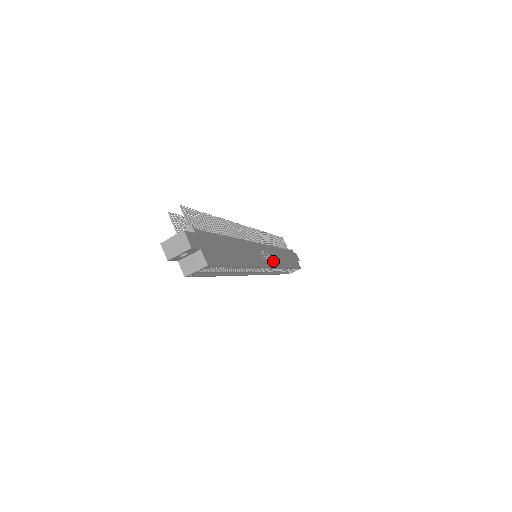
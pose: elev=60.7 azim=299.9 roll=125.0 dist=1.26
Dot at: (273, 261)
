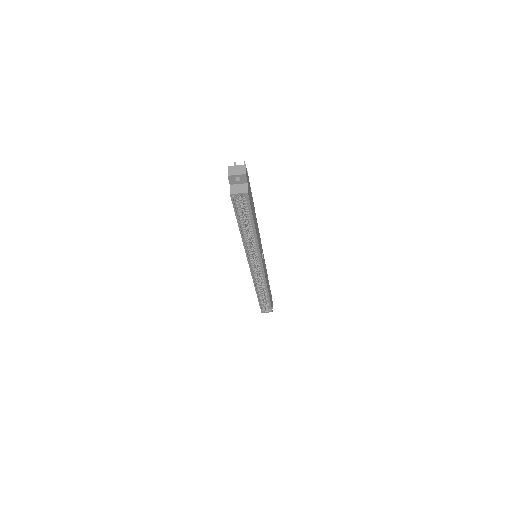
Dot at: (264, 269)
